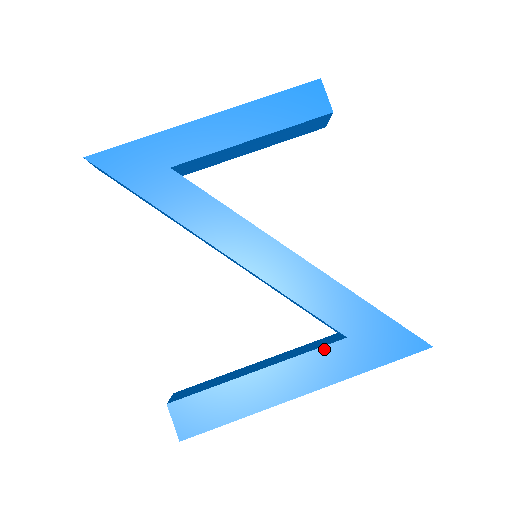
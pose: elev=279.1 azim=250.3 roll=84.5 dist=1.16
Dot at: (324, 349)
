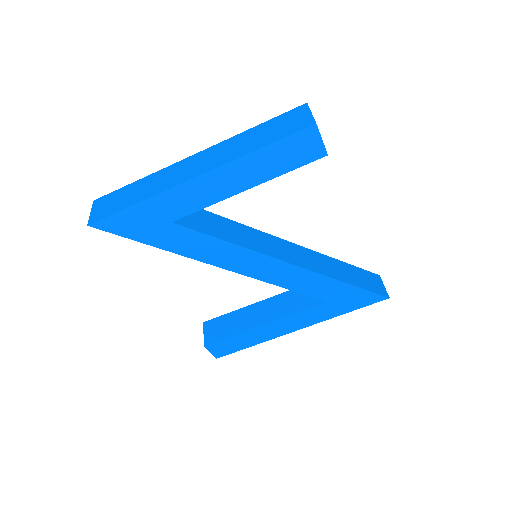
Dot at: (311, 309)
